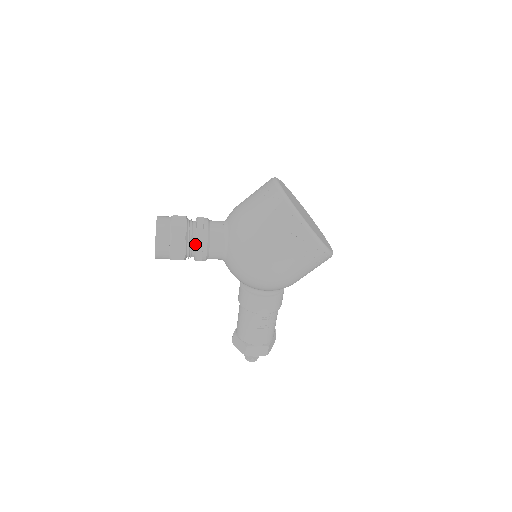
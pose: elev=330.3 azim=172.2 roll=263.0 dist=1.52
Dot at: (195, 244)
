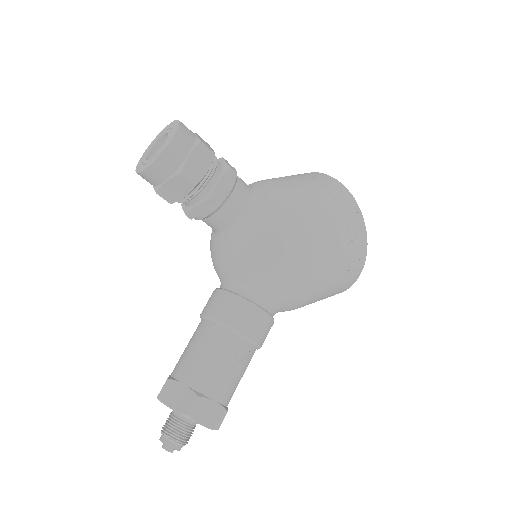
Dot at: (217, 176)
